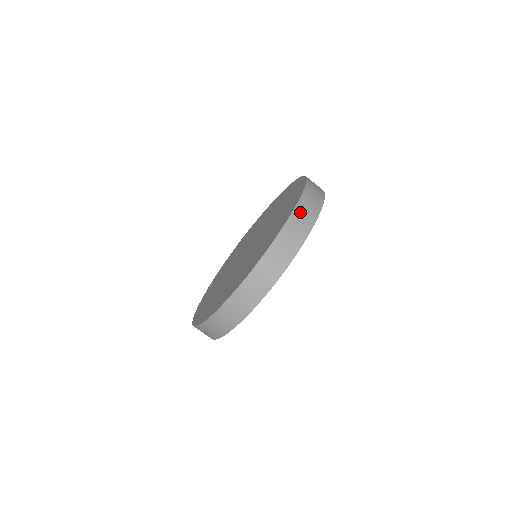
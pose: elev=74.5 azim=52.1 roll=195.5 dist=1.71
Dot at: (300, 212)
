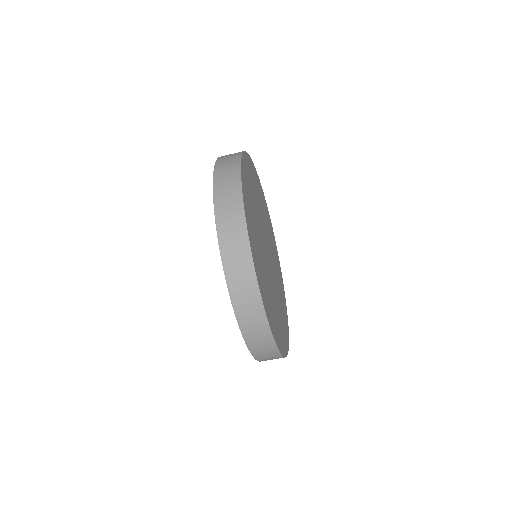
Dot at: (235, 283)
